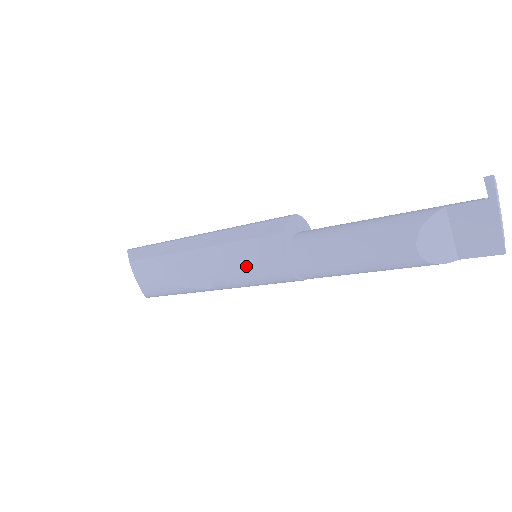
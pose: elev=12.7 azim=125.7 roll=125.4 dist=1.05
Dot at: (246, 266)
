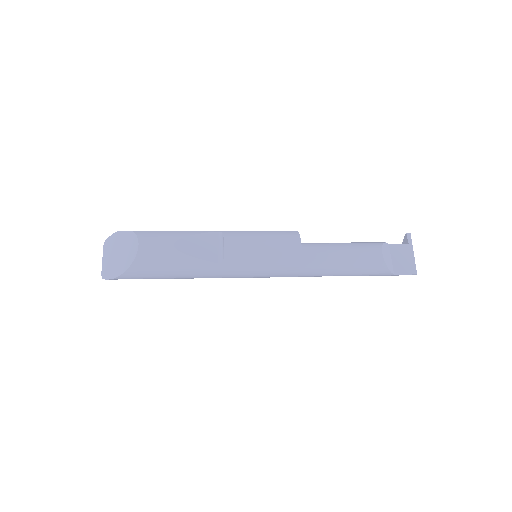
Dot at: (267, 244)
